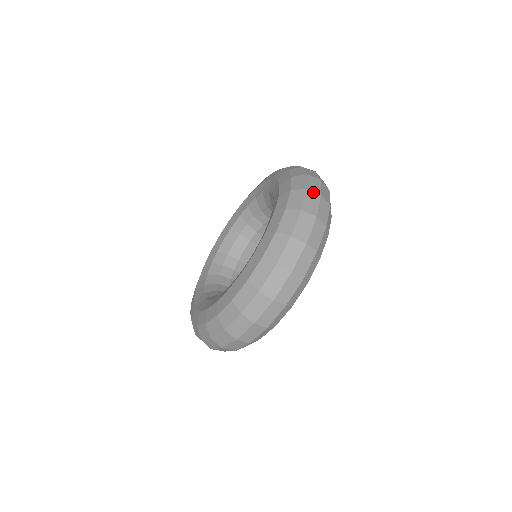
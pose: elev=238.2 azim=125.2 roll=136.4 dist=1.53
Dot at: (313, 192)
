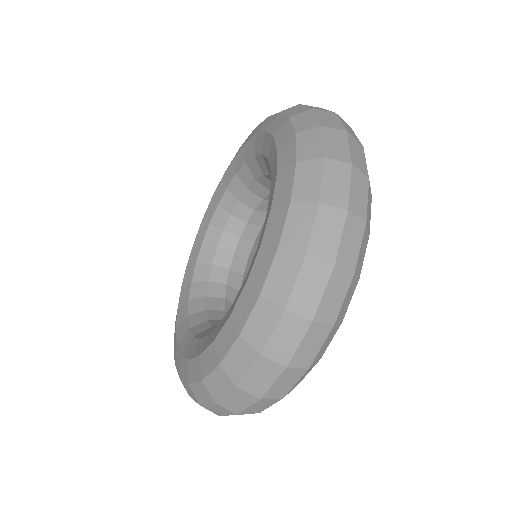
Dot at: (332, 207)
